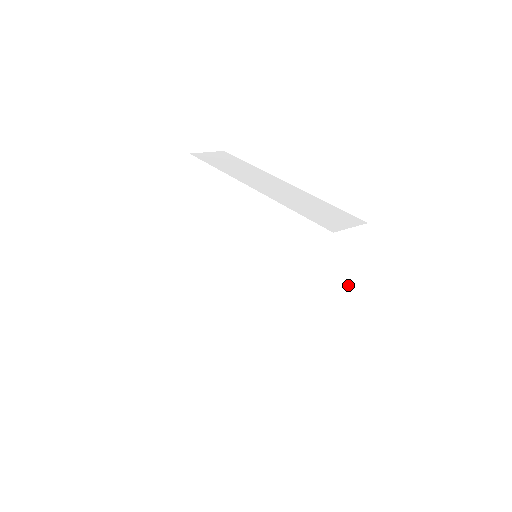
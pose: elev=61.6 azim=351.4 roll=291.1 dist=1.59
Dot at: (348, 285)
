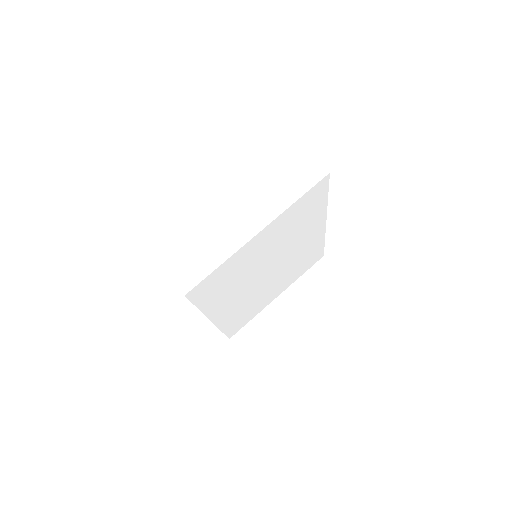
Dot at: (273, 218)
